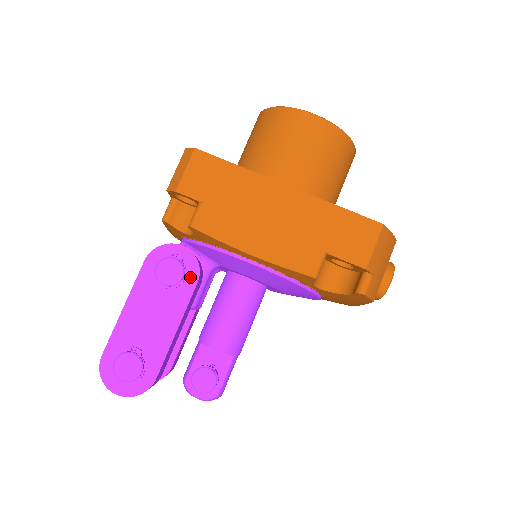
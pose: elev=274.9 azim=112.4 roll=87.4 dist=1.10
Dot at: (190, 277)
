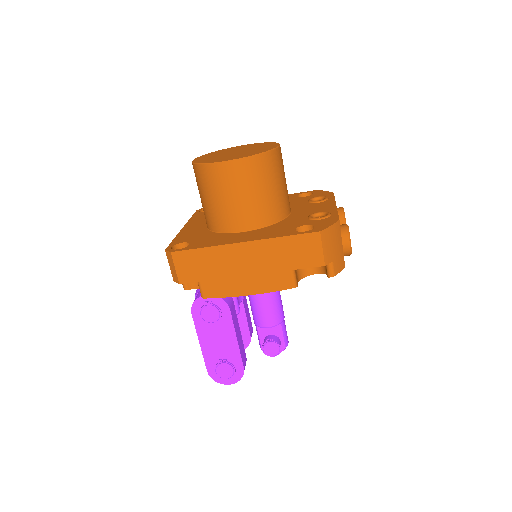
Dot at: (224, 309)
